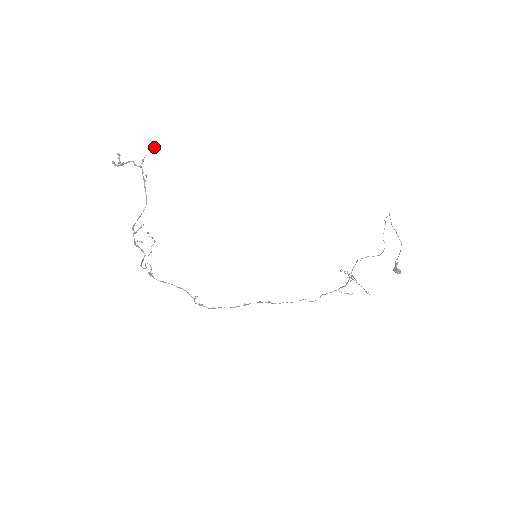
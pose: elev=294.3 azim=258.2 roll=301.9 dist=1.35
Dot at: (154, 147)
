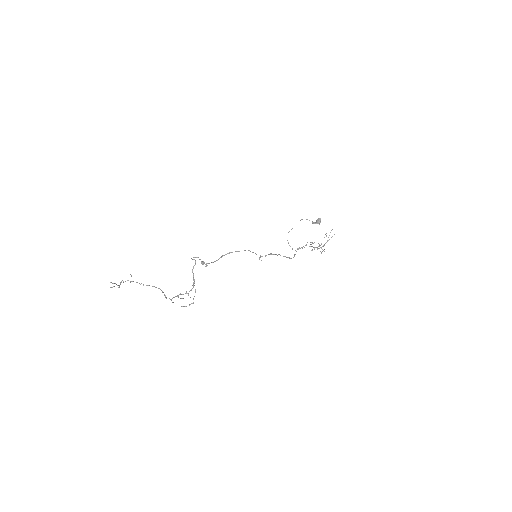
Dot at: (131, 275)
